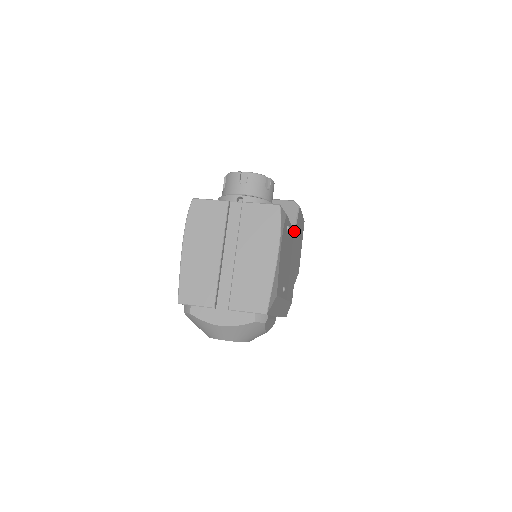
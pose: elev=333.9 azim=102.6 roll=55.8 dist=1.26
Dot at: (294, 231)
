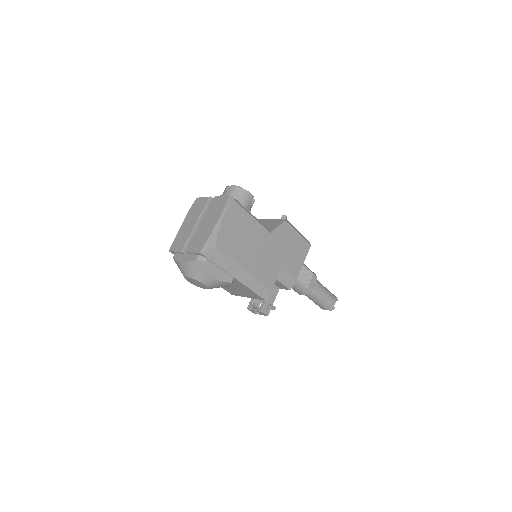
Dot at: (269, 231)
